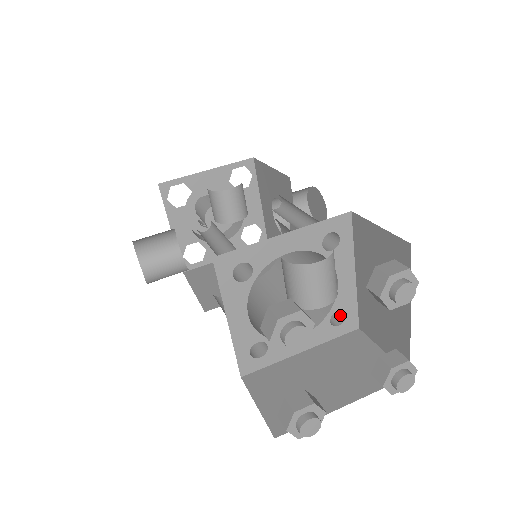
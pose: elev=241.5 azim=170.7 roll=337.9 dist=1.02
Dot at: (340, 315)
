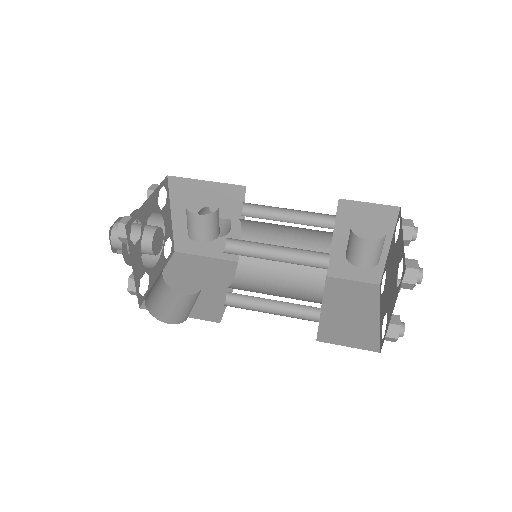
Dot at: occluded
